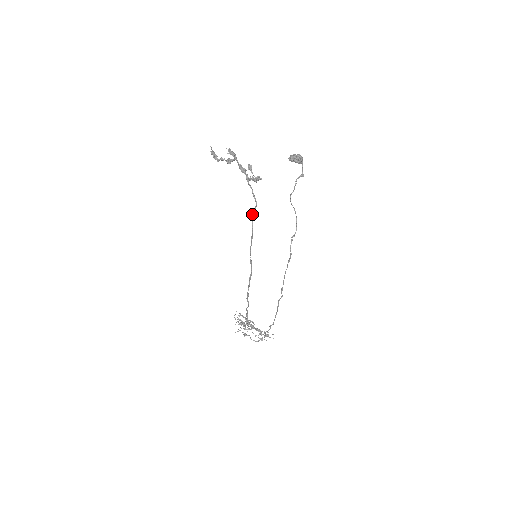
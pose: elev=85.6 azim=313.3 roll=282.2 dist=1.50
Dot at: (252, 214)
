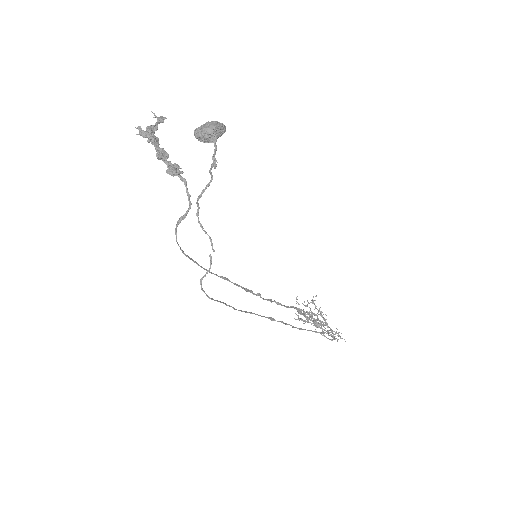
Dot at: (175, 229)
